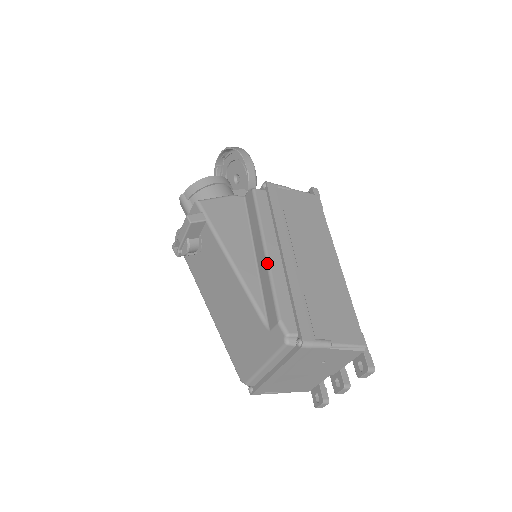
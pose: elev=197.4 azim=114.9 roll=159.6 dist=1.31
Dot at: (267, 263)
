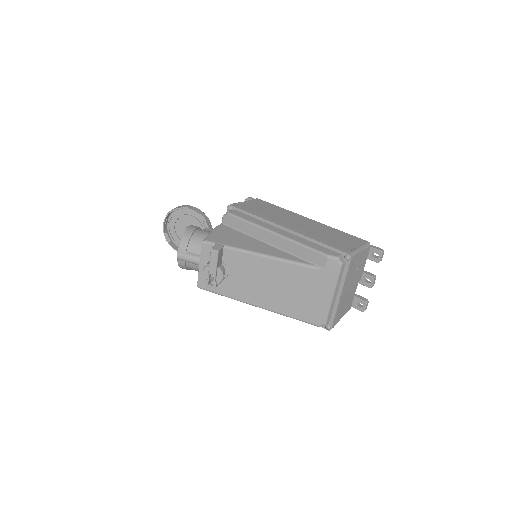
Dot at: (285, 238)
